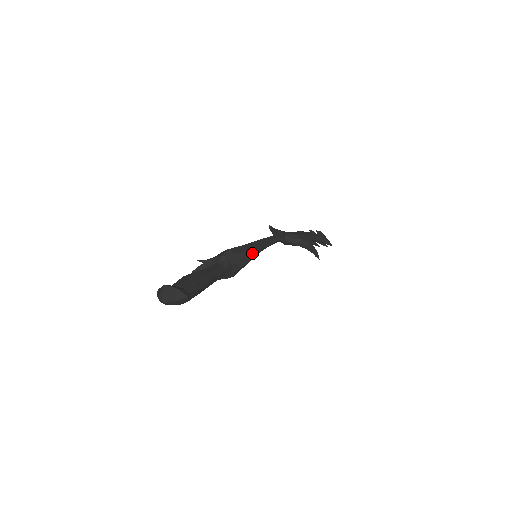
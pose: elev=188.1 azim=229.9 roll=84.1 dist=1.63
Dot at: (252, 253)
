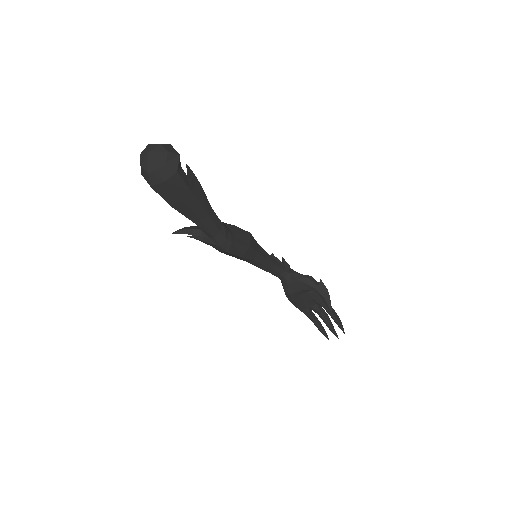
Dot at: (253, 242)
